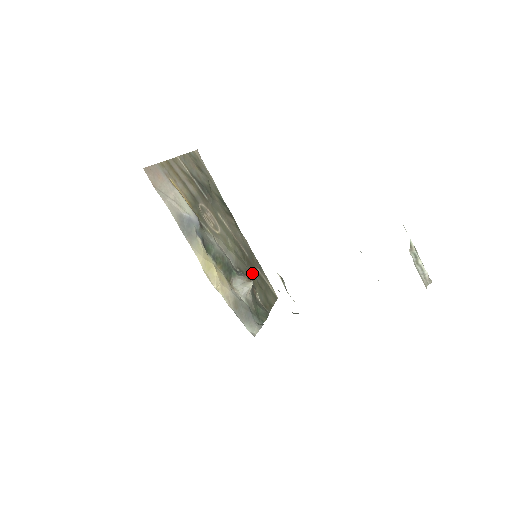
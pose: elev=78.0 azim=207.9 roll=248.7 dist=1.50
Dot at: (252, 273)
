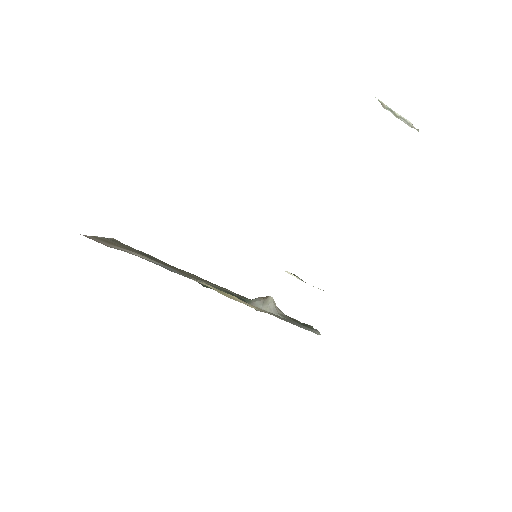
Dot at: occluded
